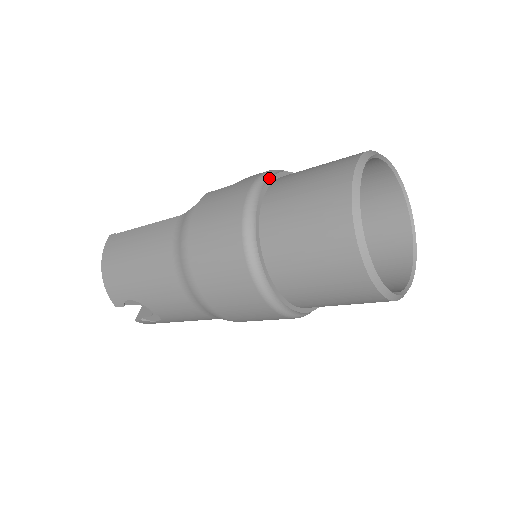
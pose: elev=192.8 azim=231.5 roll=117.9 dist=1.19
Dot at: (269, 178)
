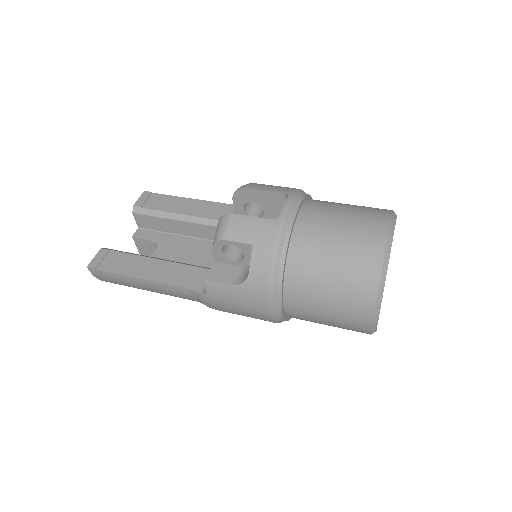
Dot at: (281, 292)
